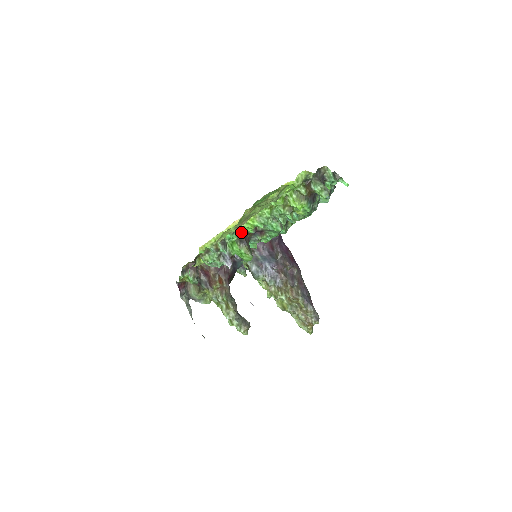
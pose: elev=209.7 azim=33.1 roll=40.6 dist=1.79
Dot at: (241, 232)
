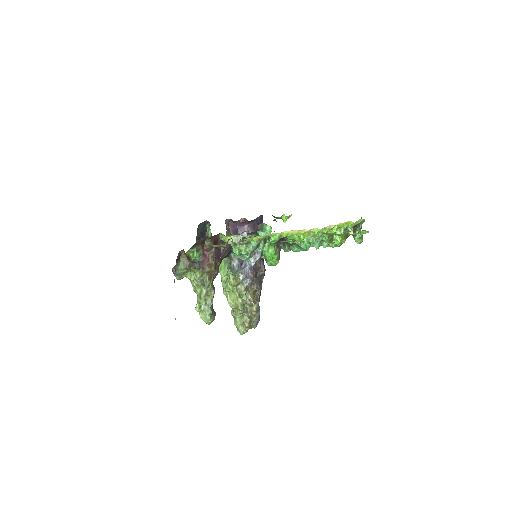
Dot at: (281, 238)
